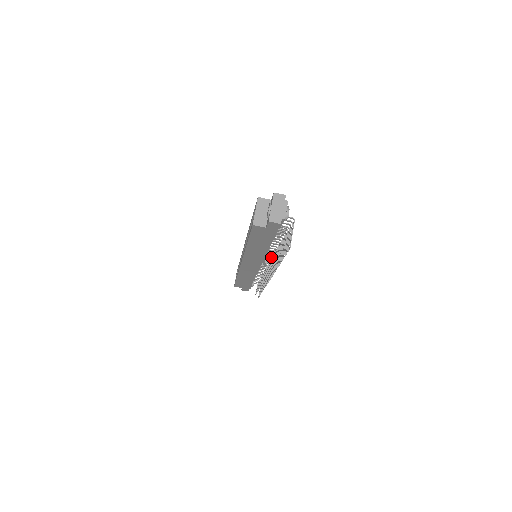
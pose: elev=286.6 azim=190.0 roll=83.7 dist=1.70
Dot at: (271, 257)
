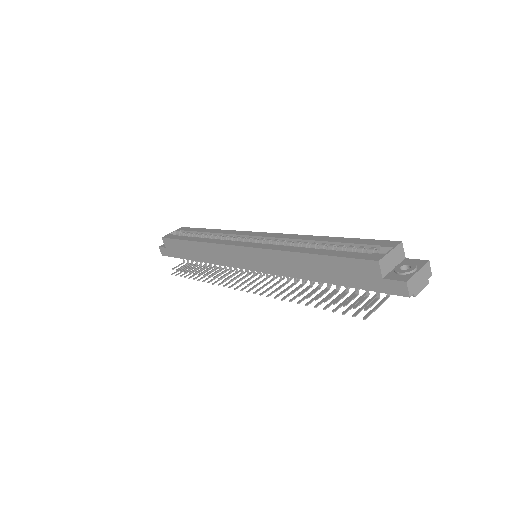
Dot at: occluded
